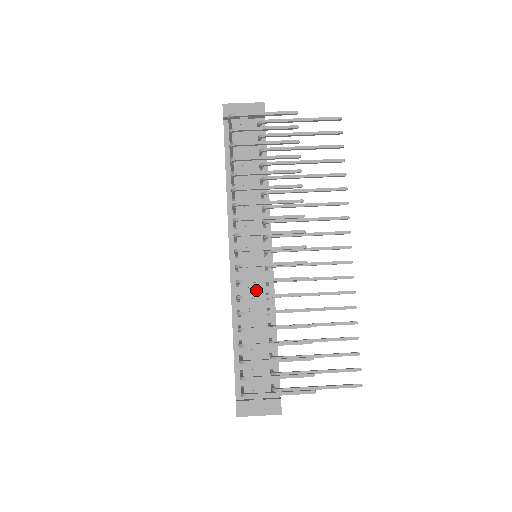
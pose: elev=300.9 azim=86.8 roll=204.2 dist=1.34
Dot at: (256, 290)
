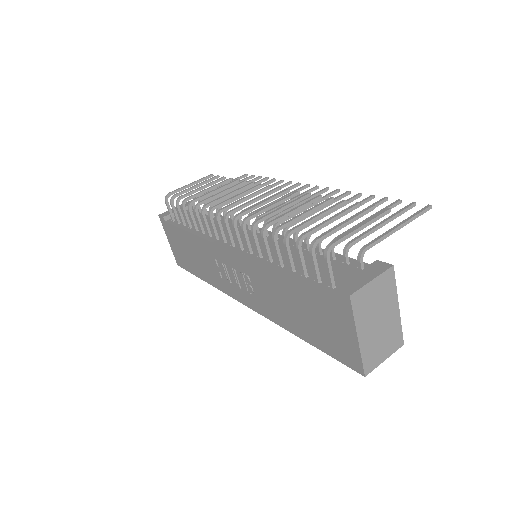
Dot at: (270, 240)
